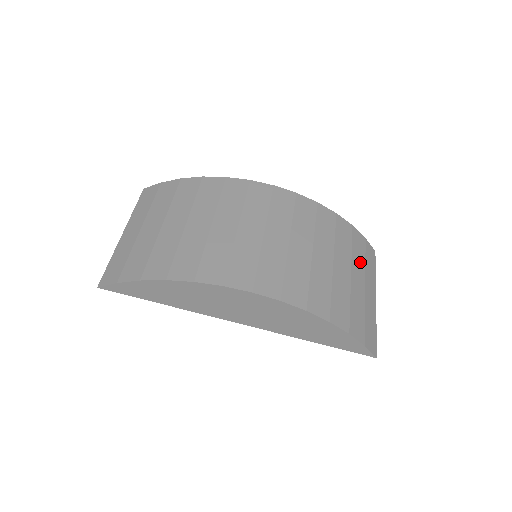
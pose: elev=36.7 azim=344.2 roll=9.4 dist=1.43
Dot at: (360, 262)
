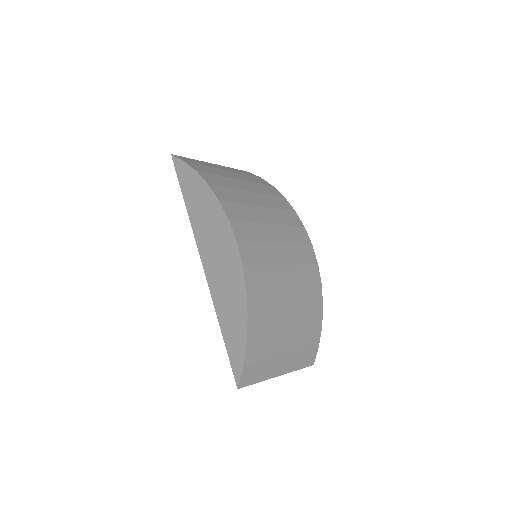
Dot at: (300, 343)
